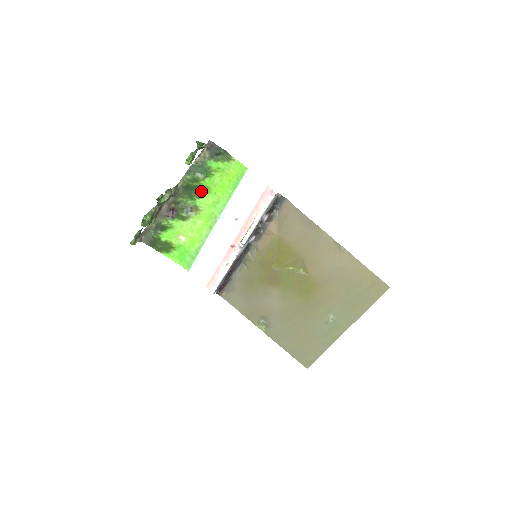
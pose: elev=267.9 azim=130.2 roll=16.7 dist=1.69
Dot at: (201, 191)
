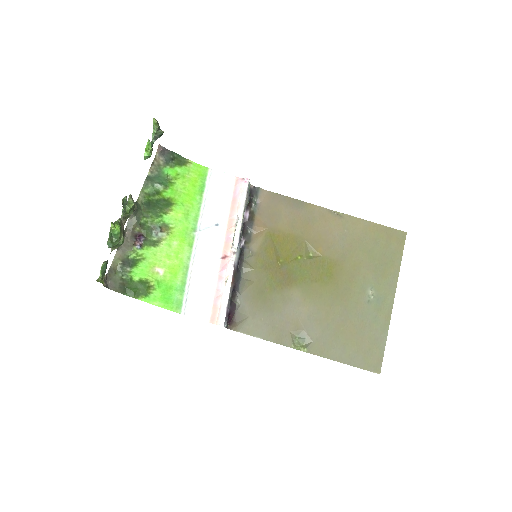
Dot at: (166, 205)
